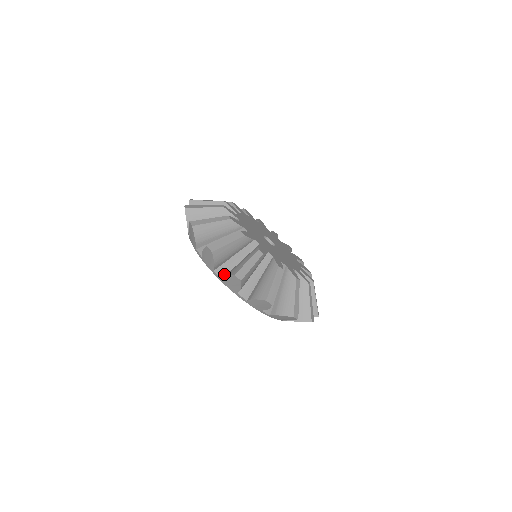
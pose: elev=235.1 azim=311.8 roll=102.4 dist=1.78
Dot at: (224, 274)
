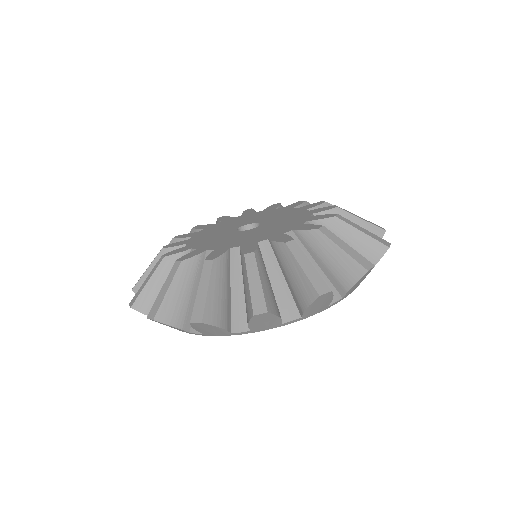
Dot at: occluded
